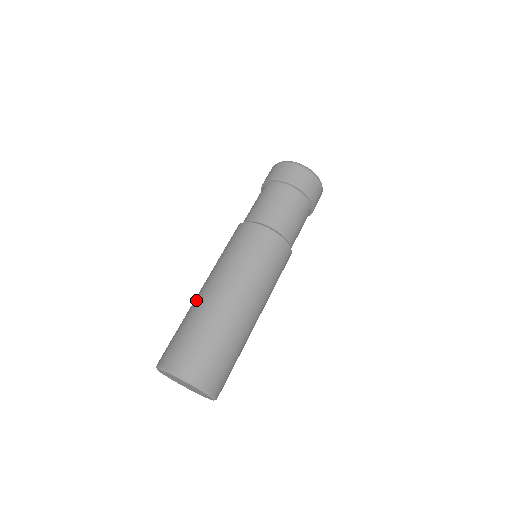
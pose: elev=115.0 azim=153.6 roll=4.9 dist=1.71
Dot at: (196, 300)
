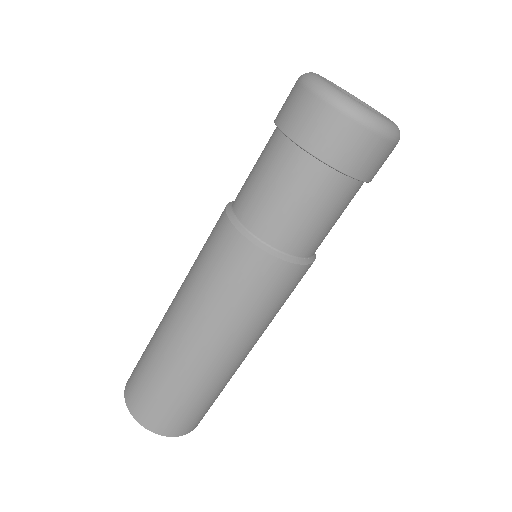
Dot at: (161, 325)
